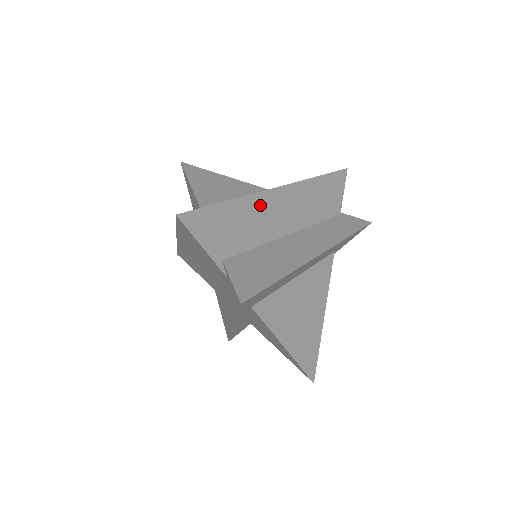
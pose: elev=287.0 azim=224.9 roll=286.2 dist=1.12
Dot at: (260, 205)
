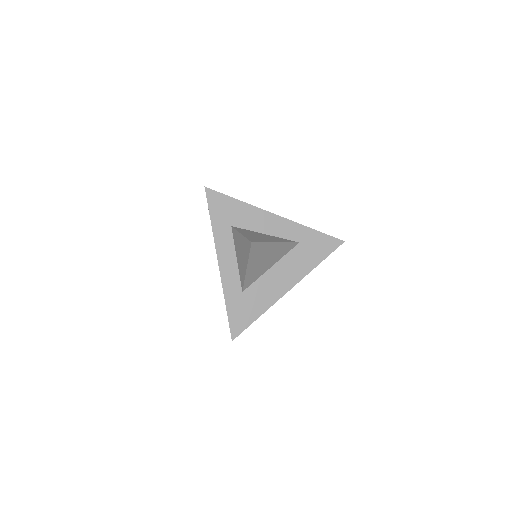
Dot at: occluded
